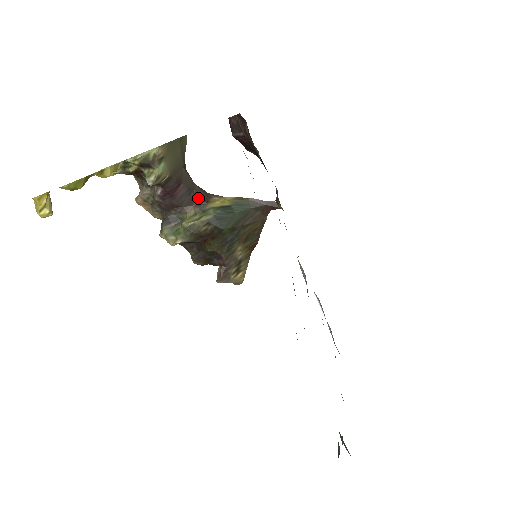
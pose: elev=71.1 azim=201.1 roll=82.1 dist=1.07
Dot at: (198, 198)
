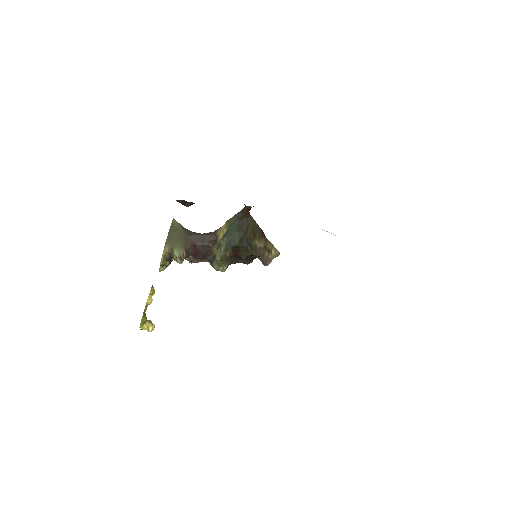
Dot at: (210, 241)
